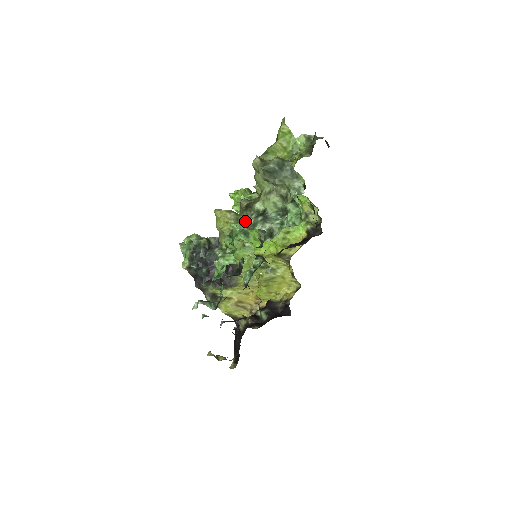
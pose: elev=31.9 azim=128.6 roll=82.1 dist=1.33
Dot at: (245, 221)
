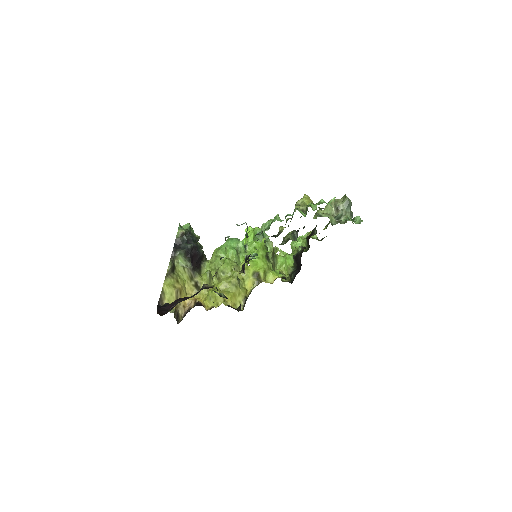
Dot at: (330, 204)
